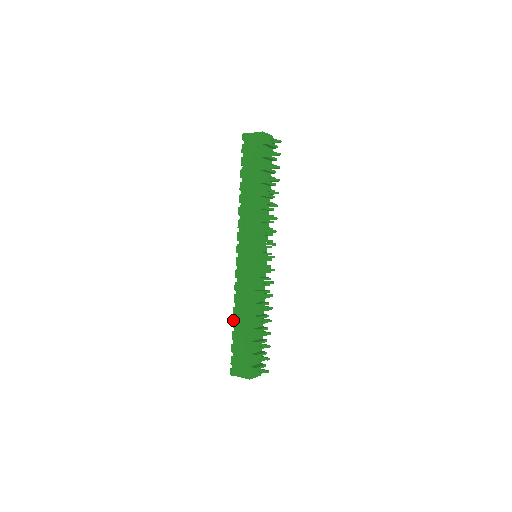
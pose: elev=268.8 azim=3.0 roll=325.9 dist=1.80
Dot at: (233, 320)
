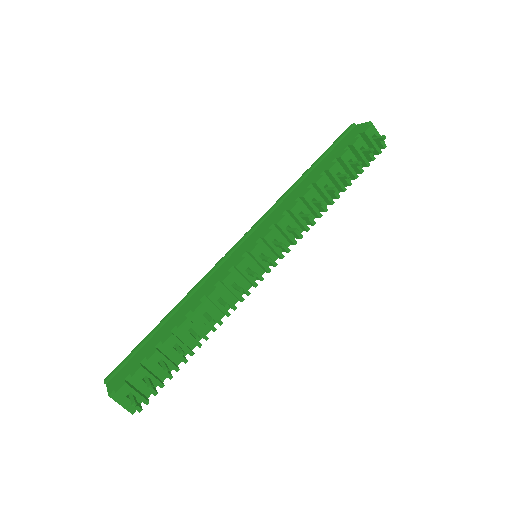
Dot at: occluded
